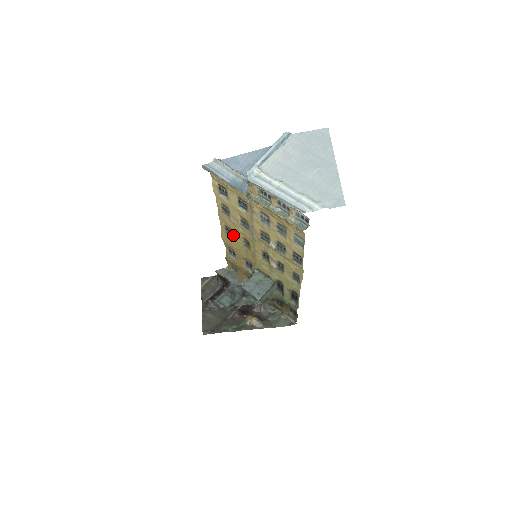
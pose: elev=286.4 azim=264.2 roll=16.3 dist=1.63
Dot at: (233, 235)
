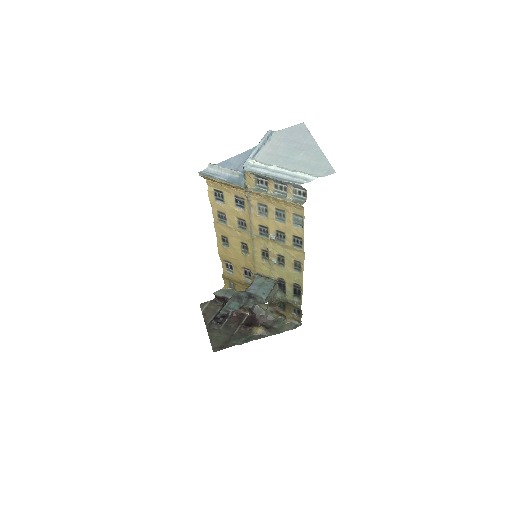
Dot at: (230, 243)
